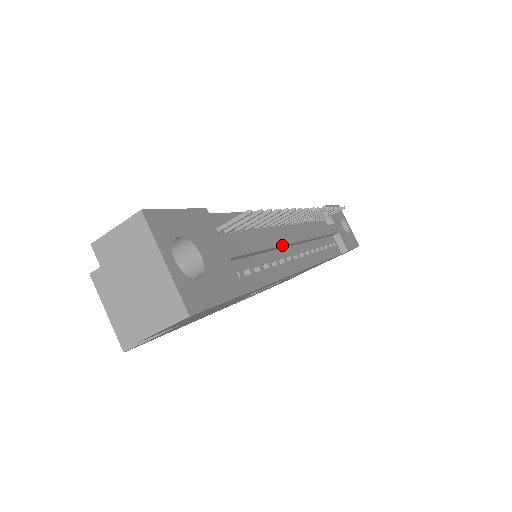
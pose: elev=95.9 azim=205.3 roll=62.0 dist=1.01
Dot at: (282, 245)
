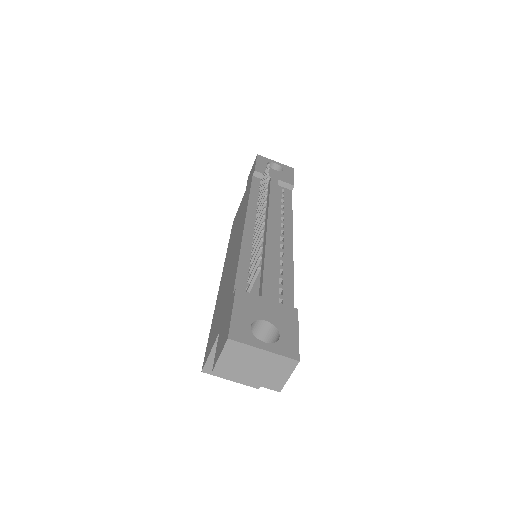
Dot at: occluded
